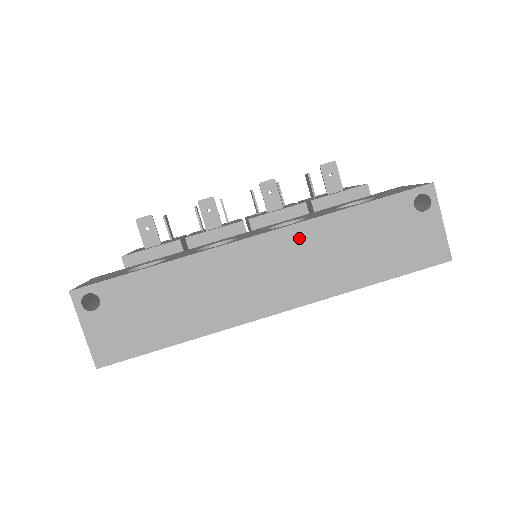
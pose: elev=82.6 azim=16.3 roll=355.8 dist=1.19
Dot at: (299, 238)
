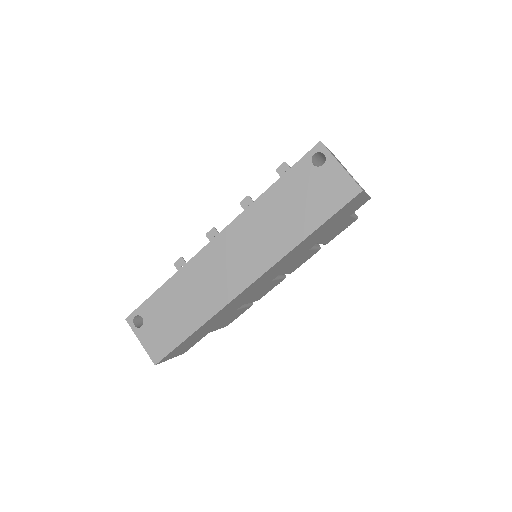
Dot at: (243, 226)
